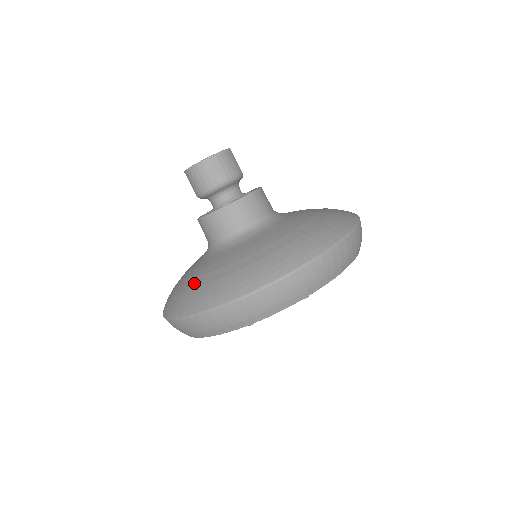
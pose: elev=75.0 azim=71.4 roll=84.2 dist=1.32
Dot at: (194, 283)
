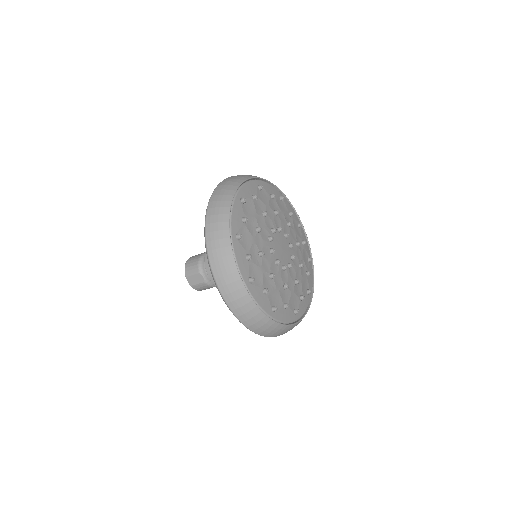
Dot at: occluded
